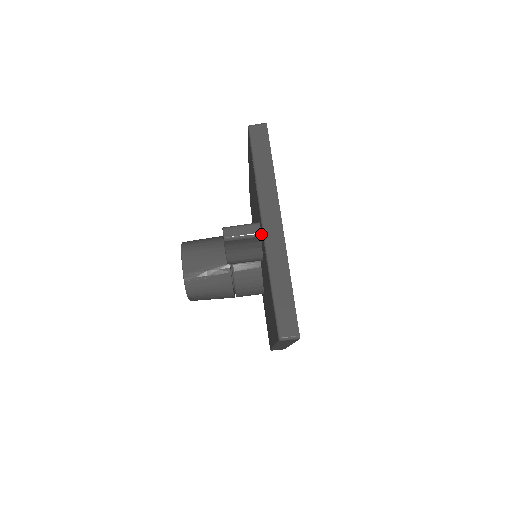
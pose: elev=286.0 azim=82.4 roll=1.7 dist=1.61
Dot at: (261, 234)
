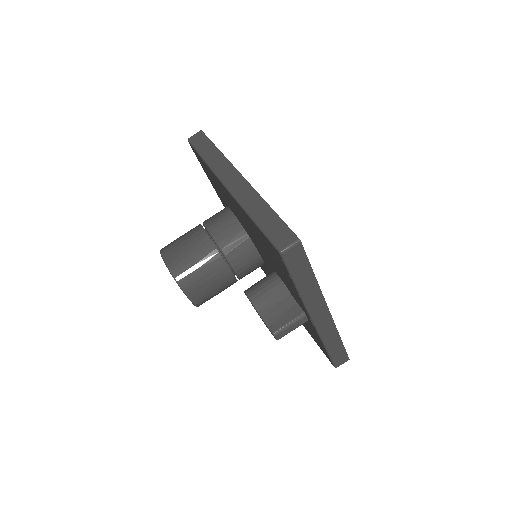
Dot at: occluded
